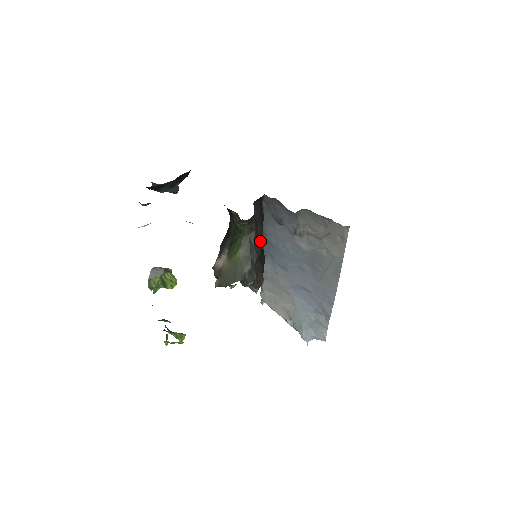
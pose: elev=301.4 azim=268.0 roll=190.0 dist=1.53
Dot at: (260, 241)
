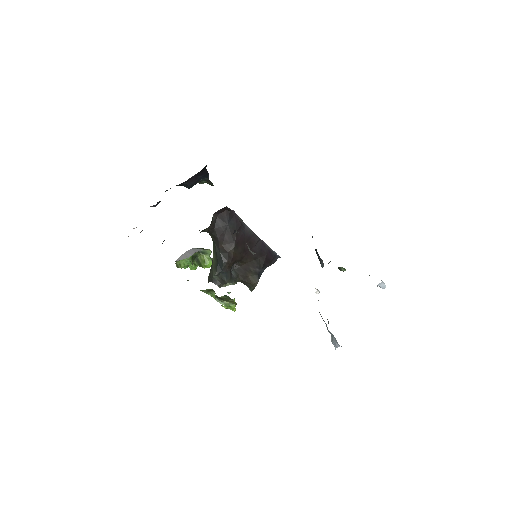
Dot at: (229, 249)
